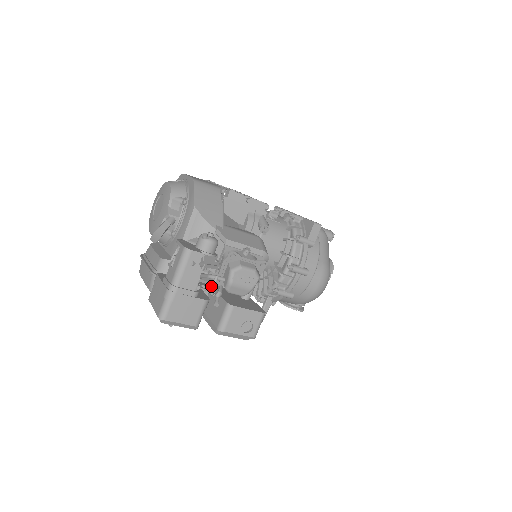
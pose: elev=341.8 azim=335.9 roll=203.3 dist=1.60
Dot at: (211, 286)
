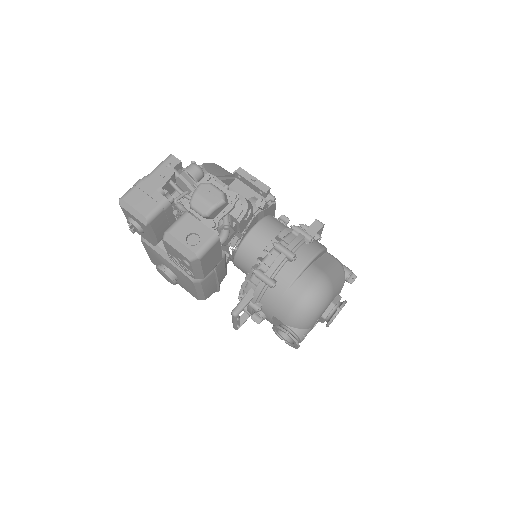
Dot at: occluded
